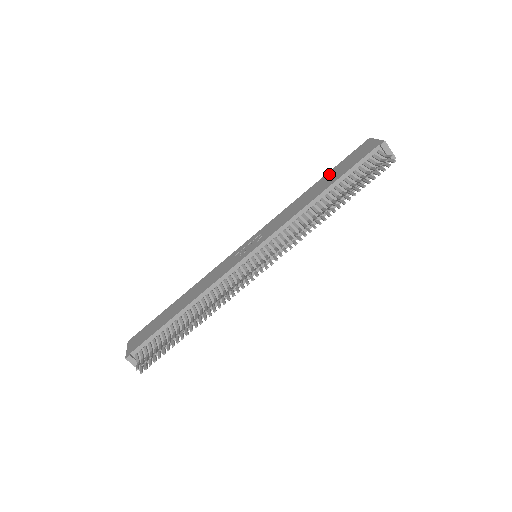
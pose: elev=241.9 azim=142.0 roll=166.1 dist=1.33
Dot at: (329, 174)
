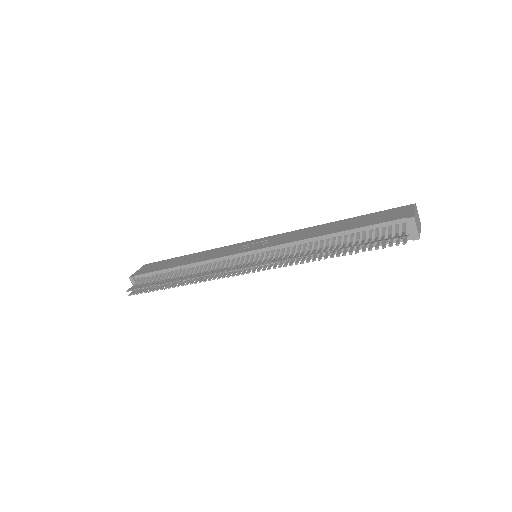
Dot at: (356, 218)
